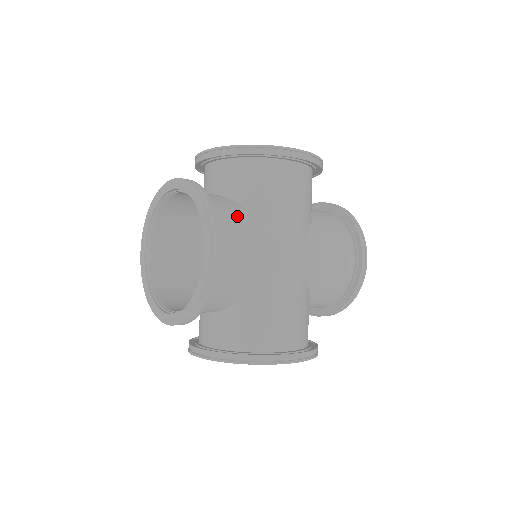
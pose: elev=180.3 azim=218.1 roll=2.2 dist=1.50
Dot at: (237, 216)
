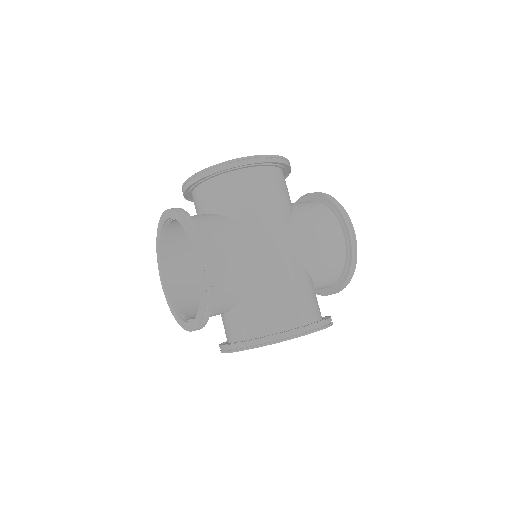
Dot at: (221, 225)
